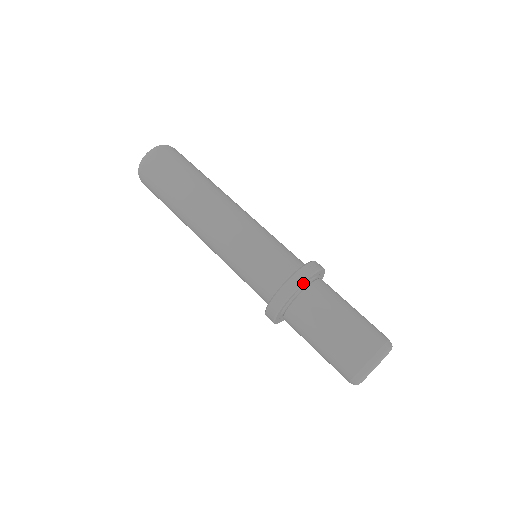
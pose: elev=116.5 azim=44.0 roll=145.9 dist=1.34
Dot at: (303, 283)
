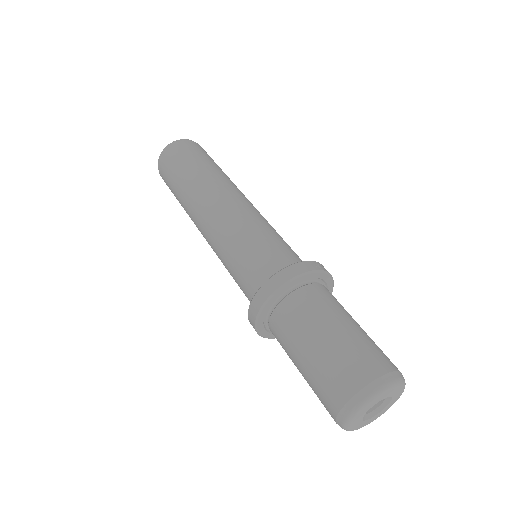
Dot at: (299, 276)
